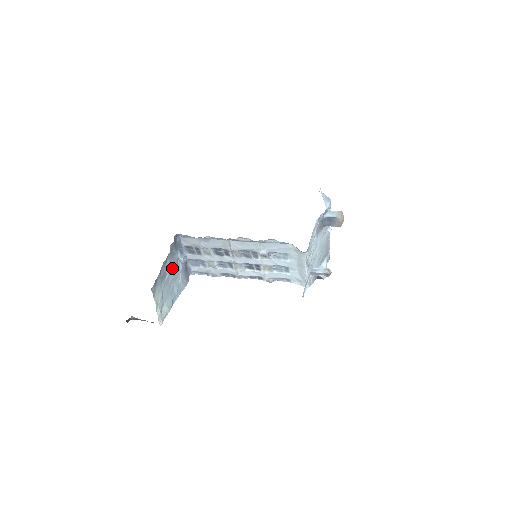
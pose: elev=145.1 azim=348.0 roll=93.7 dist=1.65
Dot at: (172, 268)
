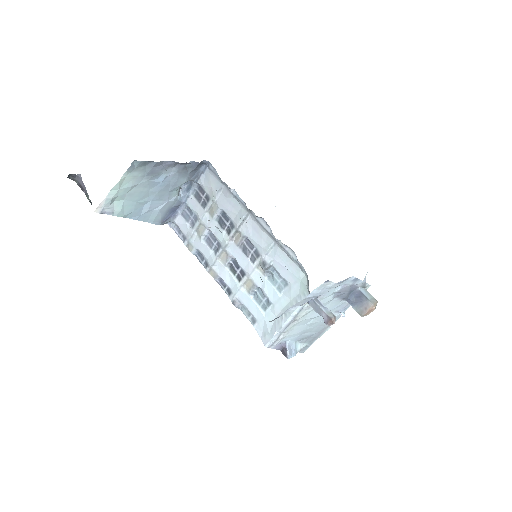
Dot at: (168, 183)
